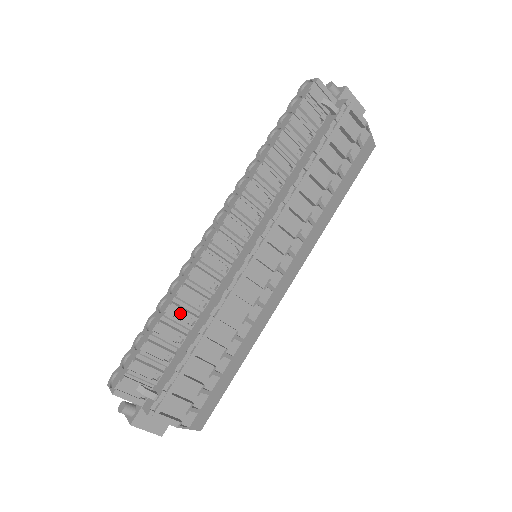
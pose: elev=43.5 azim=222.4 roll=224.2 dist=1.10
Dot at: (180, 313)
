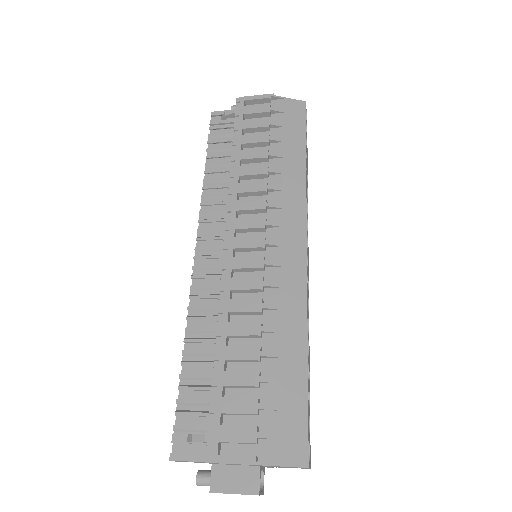
Dot at: (201, 345)
